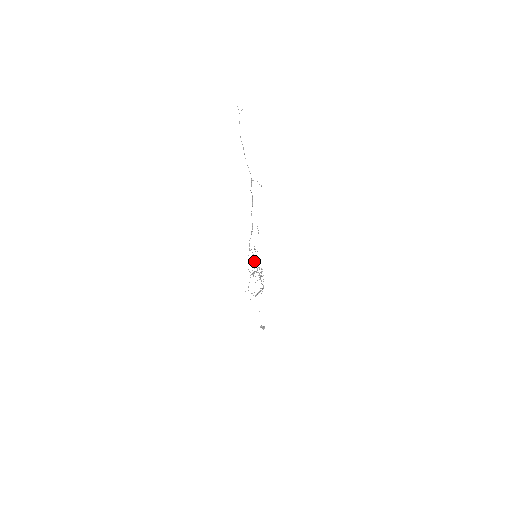
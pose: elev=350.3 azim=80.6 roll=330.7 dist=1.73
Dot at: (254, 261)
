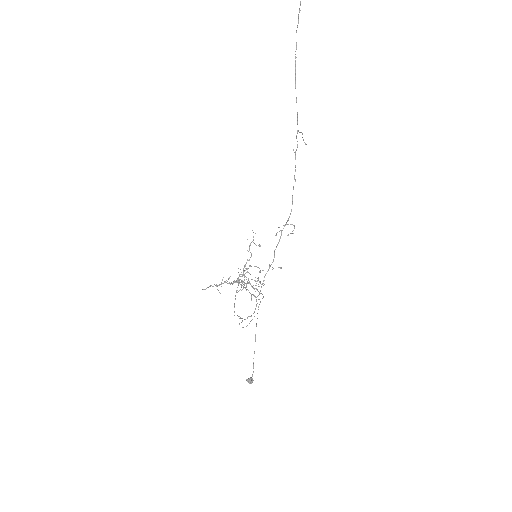
Dot at: occluded
